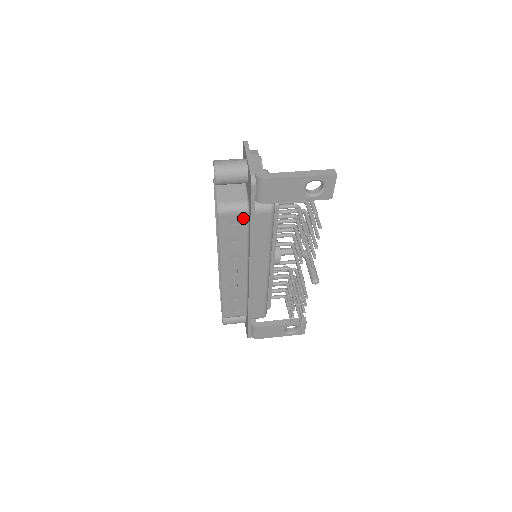
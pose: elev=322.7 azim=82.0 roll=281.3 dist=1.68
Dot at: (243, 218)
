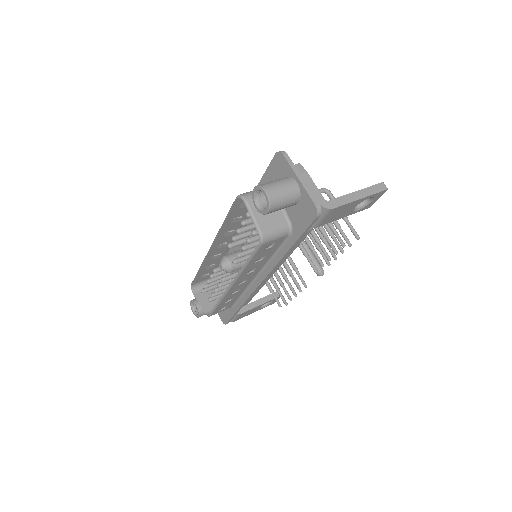
Dot at: (281, 240)
